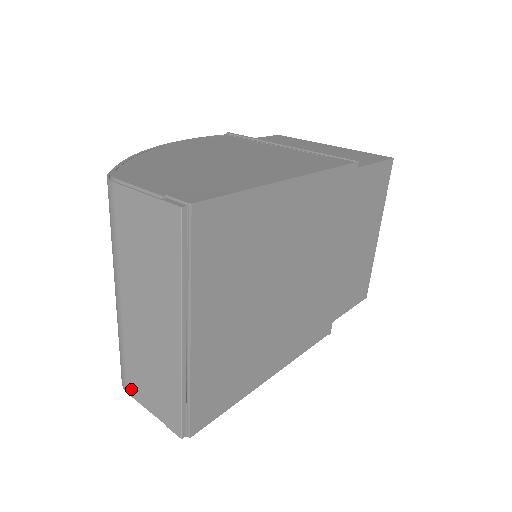
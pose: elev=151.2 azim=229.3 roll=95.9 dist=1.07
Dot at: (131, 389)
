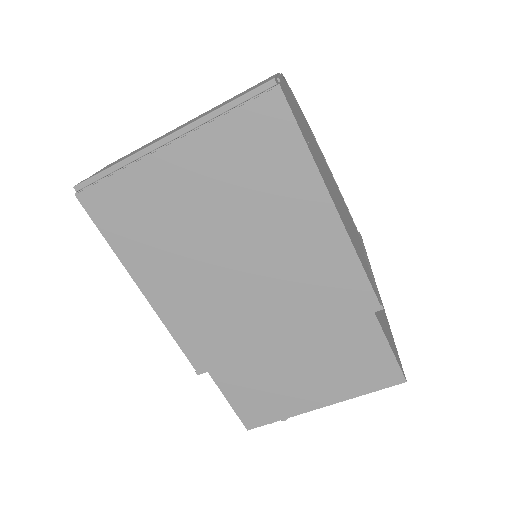
Dot at: occluded
